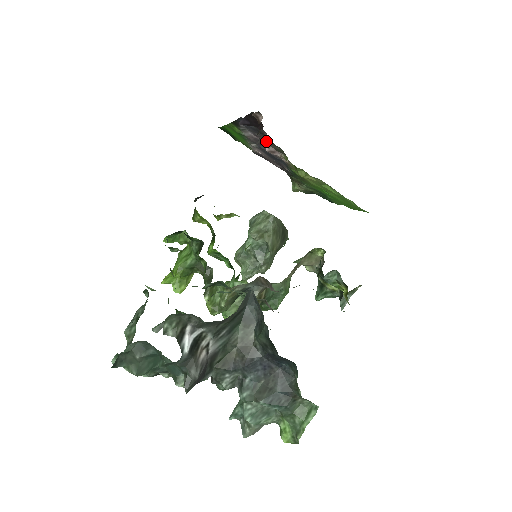
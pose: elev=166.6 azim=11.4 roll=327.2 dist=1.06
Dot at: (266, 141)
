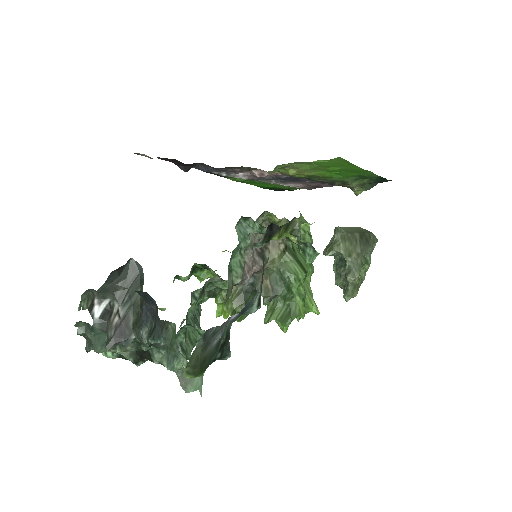
Dot at: (239, 170)
